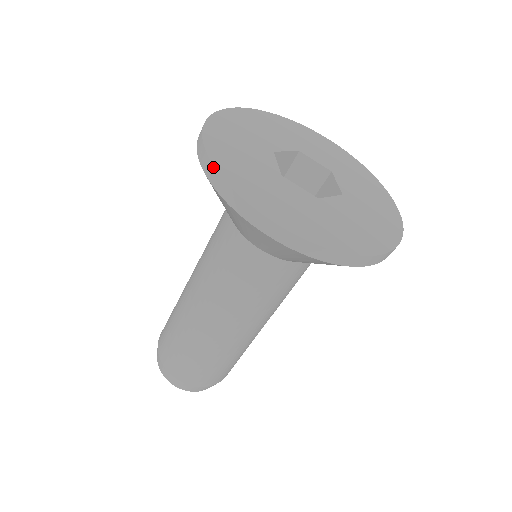
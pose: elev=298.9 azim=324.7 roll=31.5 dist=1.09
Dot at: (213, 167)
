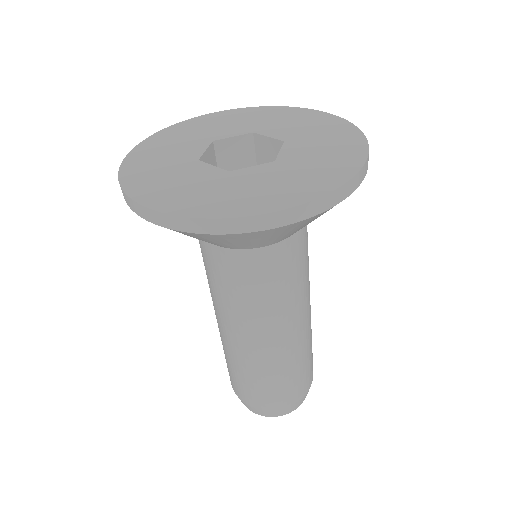
Dot at: (178, 218)
